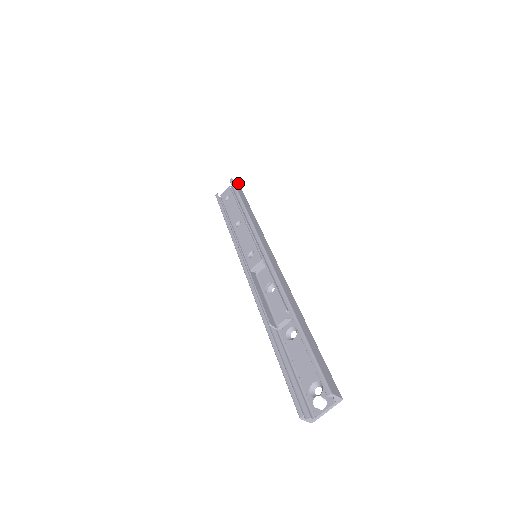
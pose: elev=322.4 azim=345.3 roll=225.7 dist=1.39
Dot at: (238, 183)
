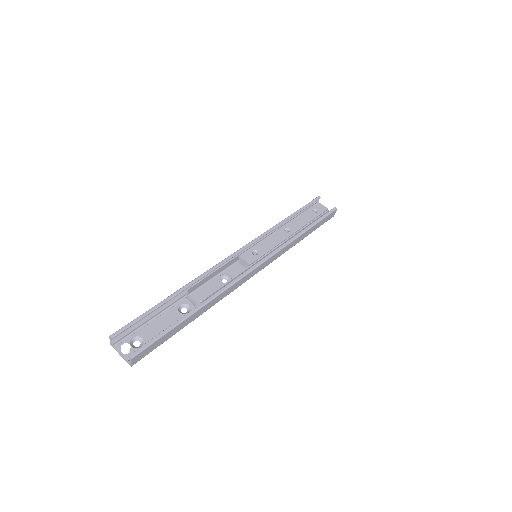
Dot at: occluded
